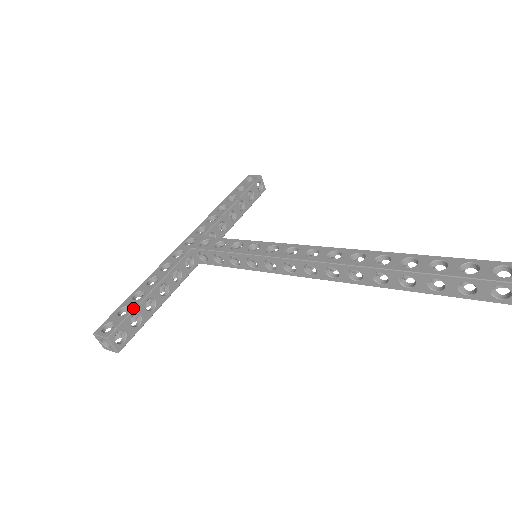
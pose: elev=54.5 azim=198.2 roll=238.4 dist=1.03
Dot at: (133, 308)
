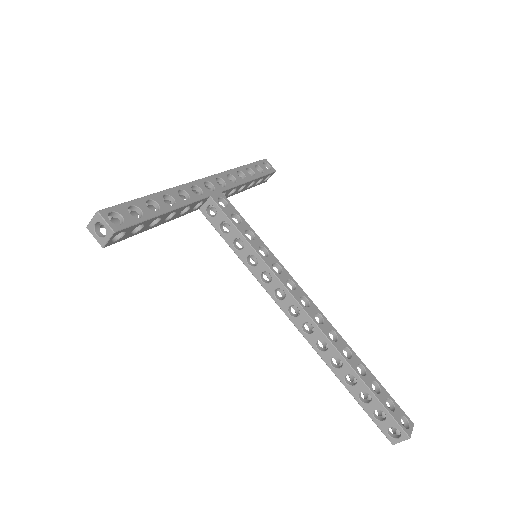
Dot at: (147, 218)
